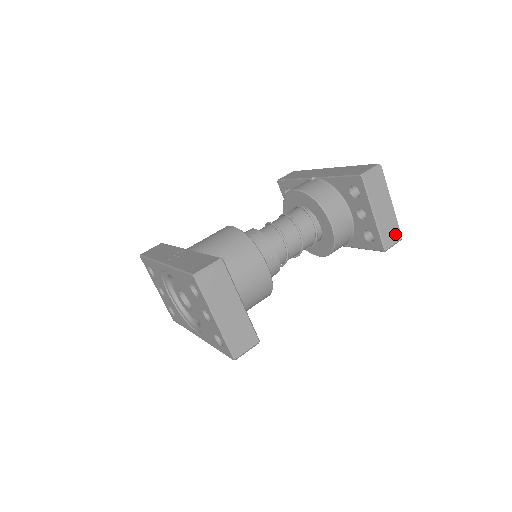
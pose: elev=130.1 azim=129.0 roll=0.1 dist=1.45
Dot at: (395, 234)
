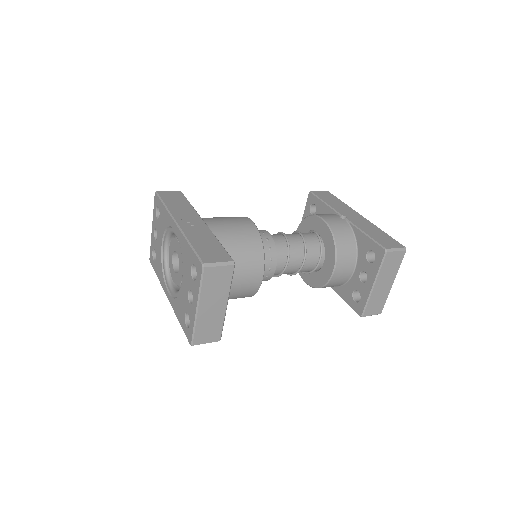
Dot at: (378, 308)
